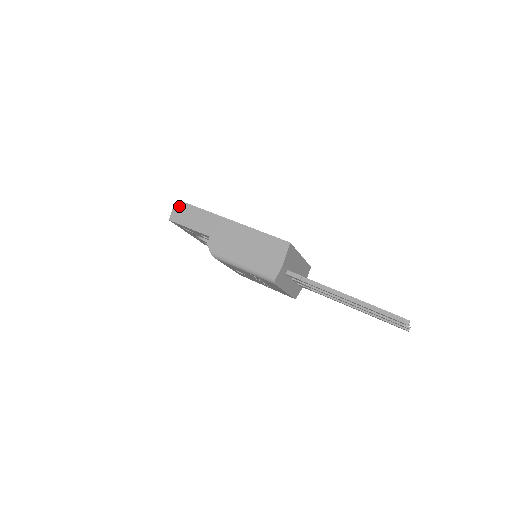
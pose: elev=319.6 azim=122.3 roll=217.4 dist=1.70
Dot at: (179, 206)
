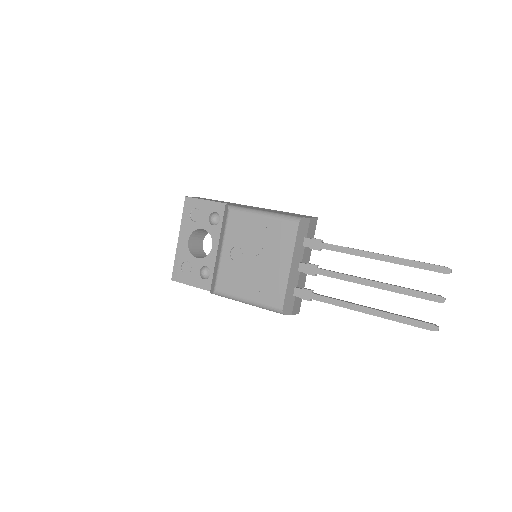
Dot at: occluded
